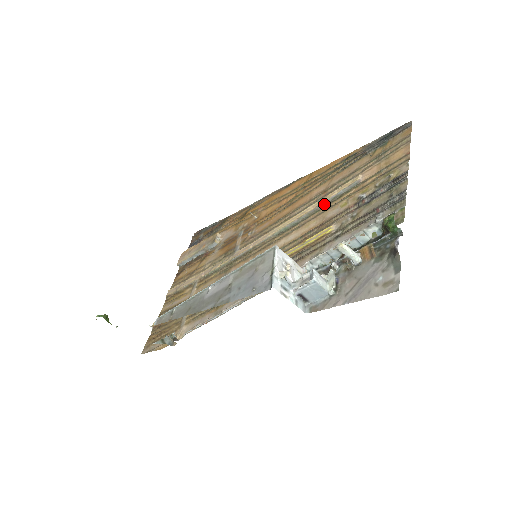
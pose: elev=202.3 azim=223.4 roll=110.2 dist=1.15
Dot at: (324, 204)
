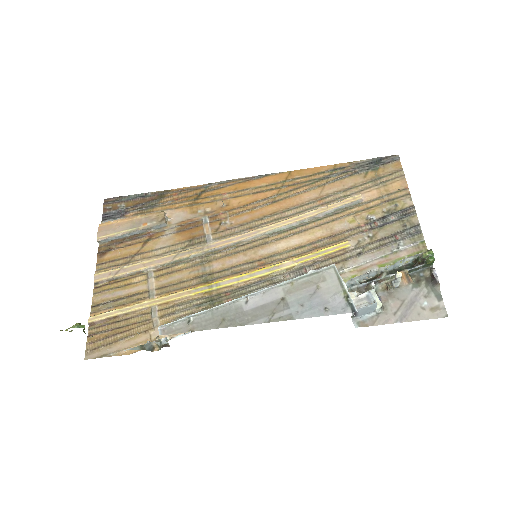
Dot at: (325, 214)
